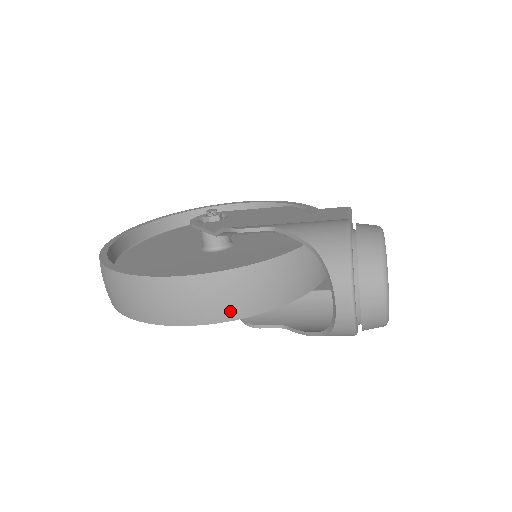
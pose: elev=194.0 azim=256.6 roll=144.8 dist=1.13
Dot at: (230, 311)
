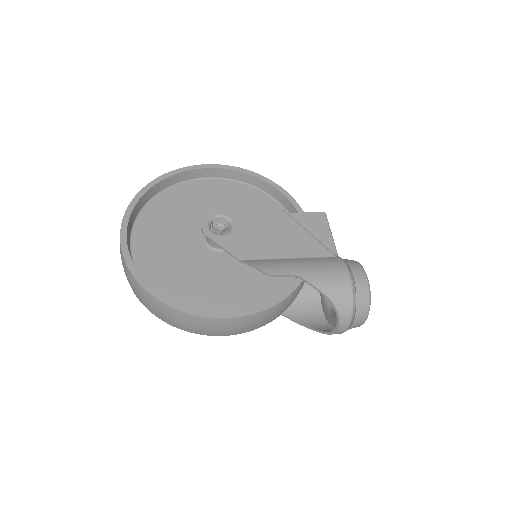
Dot at: (260, 326)
